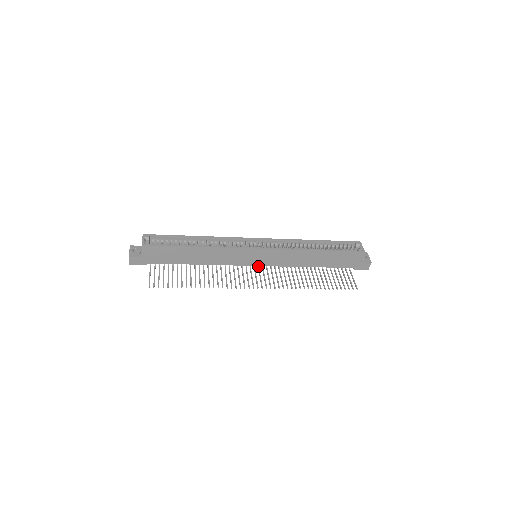
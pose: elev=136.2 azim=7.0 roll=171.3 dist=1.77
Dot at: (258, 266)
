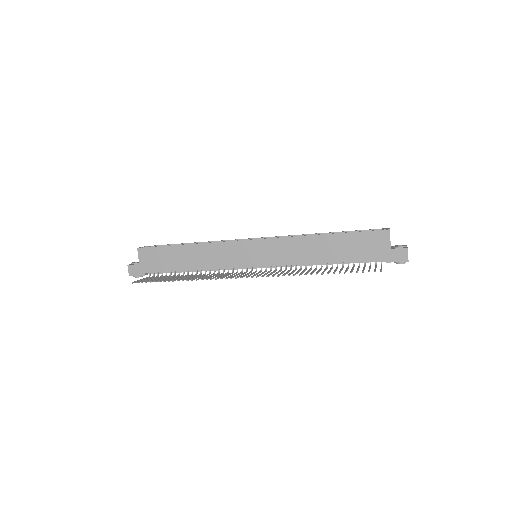
Dot at: (260, 270)
